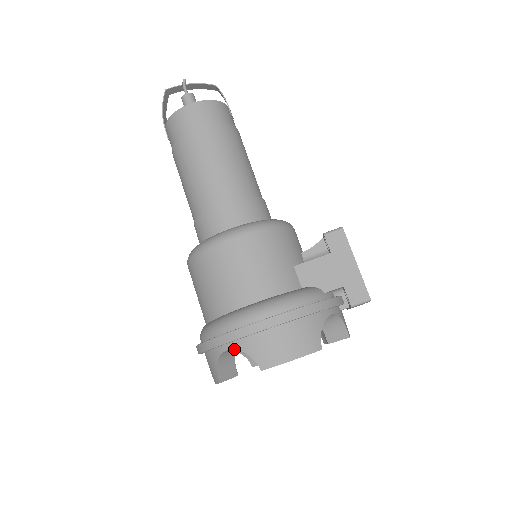
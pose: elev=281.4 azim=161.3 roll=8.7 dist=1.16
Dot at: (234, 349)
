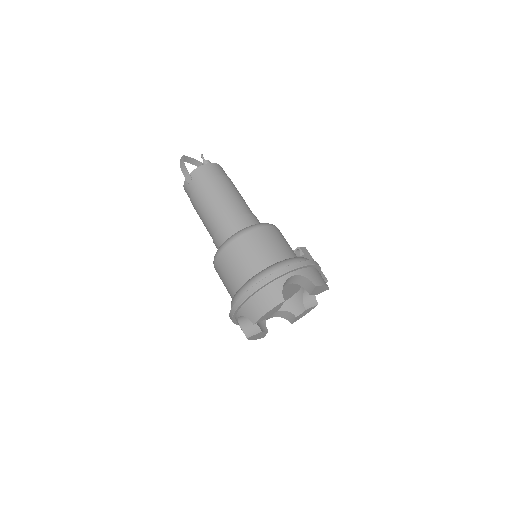
Dot at: (297, 275)
